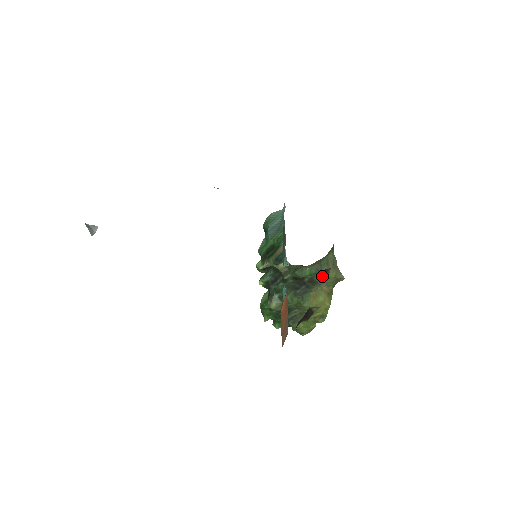
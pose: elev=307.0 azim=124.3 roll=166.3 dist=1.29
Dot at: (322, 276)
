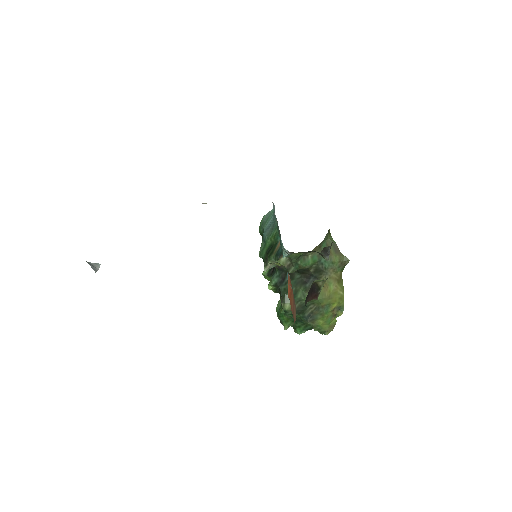
Dot at: (324, 258)
